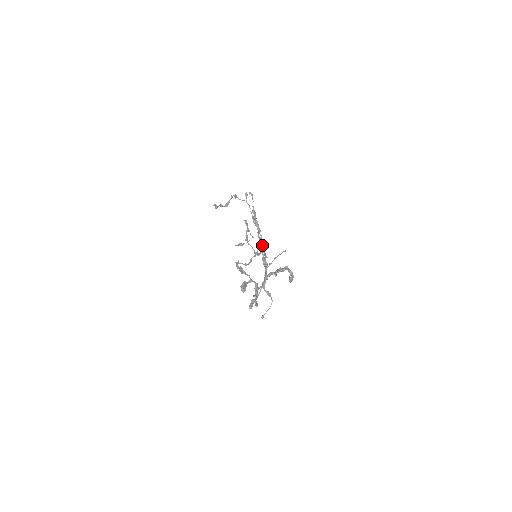
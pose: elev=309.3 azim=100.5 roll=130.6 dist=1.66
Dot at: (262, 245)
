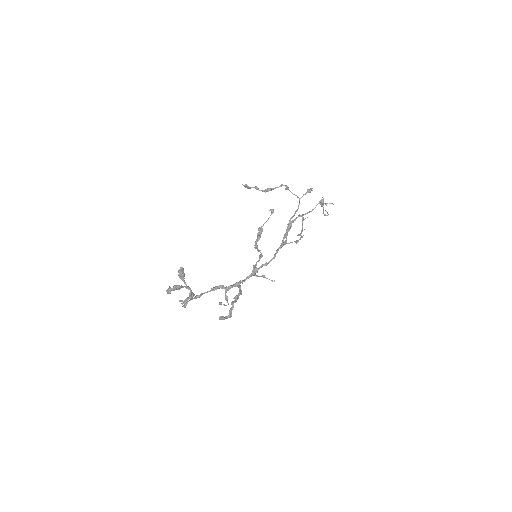
Dot at: (262, 255)
